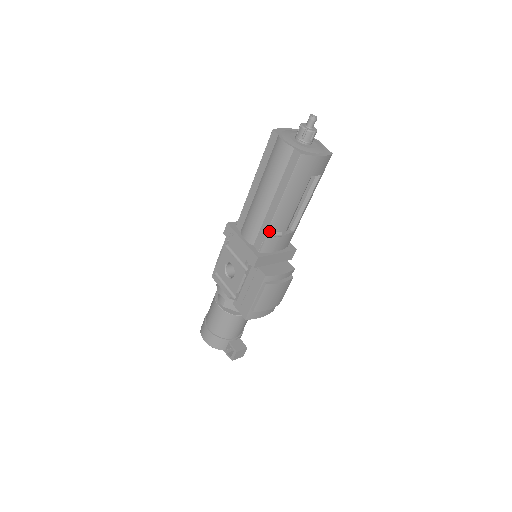
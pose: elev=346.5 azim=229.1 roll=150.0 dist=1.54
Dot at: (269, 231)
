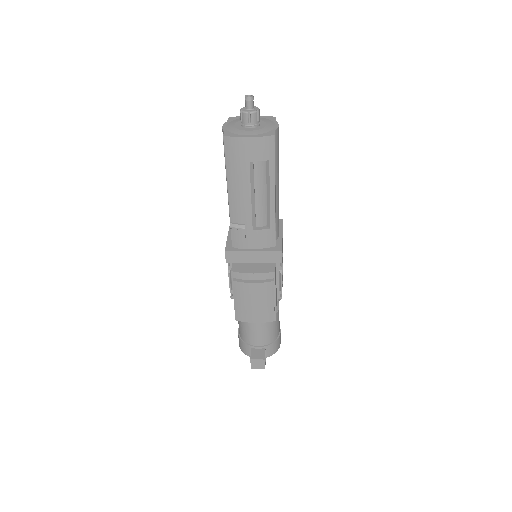
Dot at: (230, 223)
